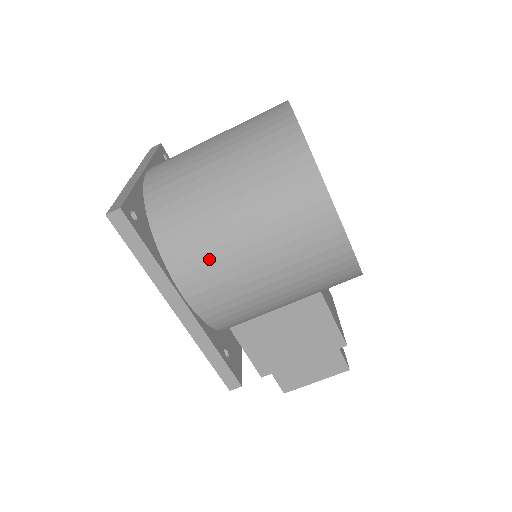
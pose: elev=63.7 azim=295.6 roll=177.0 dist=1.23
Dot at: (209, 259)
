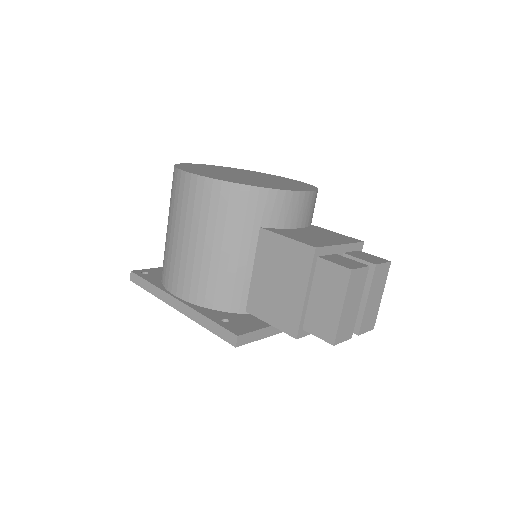
Dot at: (169, 261)
